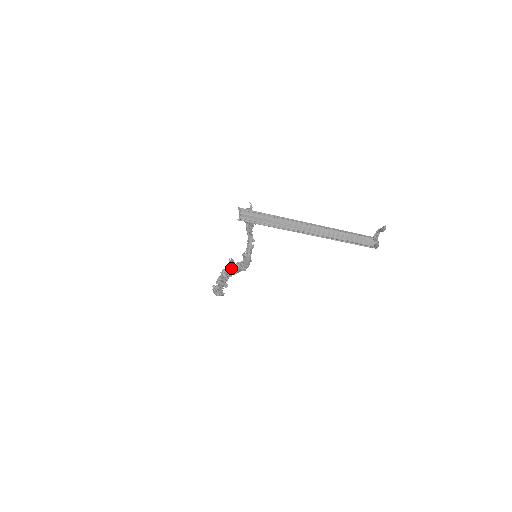
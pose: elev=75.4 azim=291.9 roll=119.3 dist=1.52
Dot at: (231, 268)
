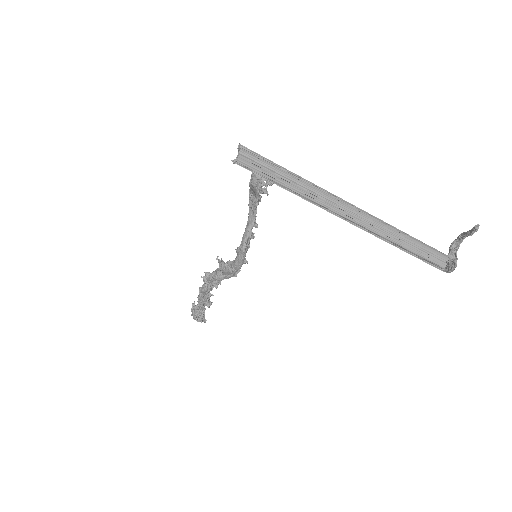
Dot at: (217, 270)
